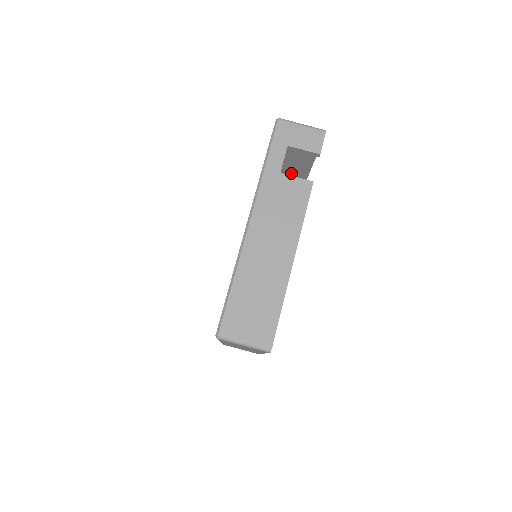
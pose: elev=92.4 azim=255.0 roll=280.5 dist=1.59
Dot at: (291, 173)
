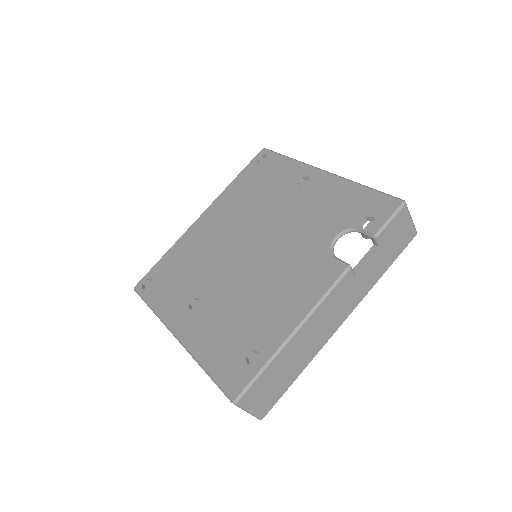
Dot at: occluded
